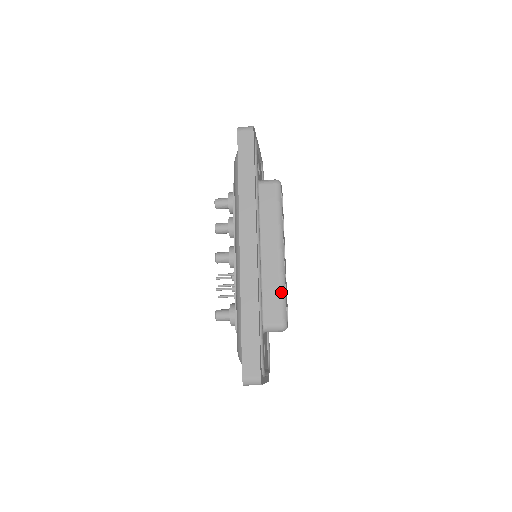
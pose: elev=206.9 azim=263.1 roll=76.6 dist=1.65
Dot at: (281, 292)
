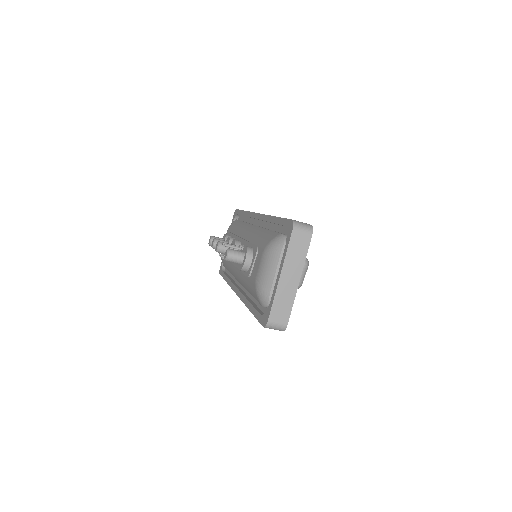
Dot at: occluded
